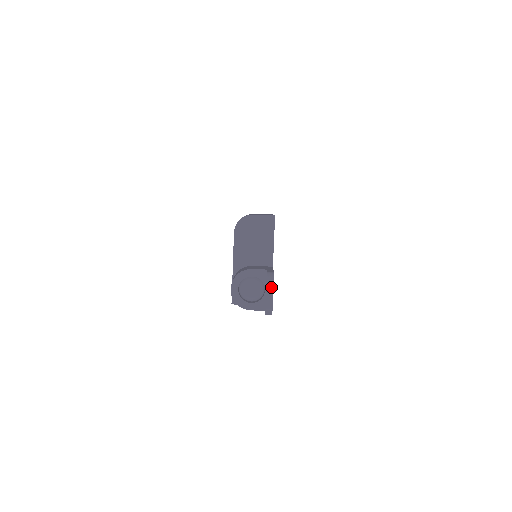
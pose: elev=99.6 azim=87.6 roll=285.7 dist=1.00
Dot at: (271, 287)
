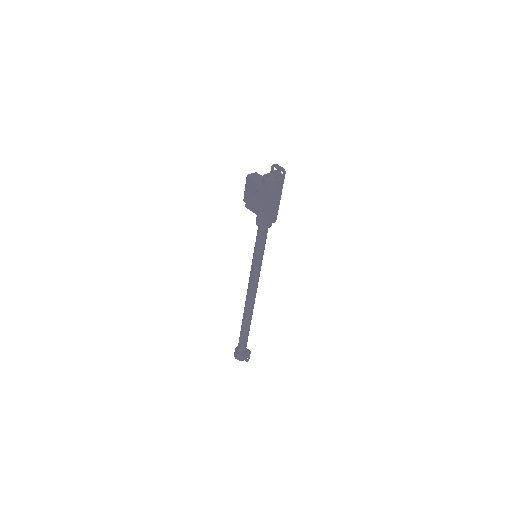
Dot at: (277, 165)
